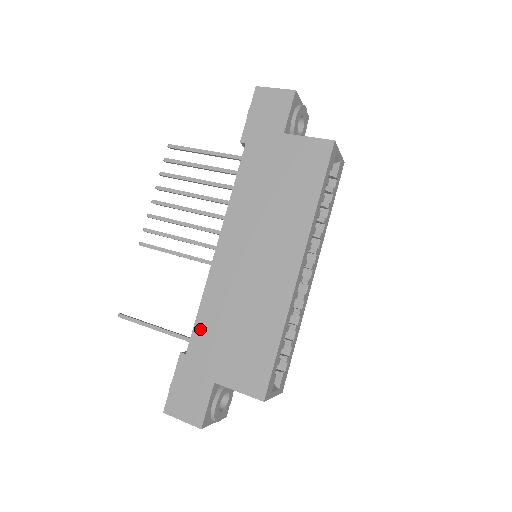
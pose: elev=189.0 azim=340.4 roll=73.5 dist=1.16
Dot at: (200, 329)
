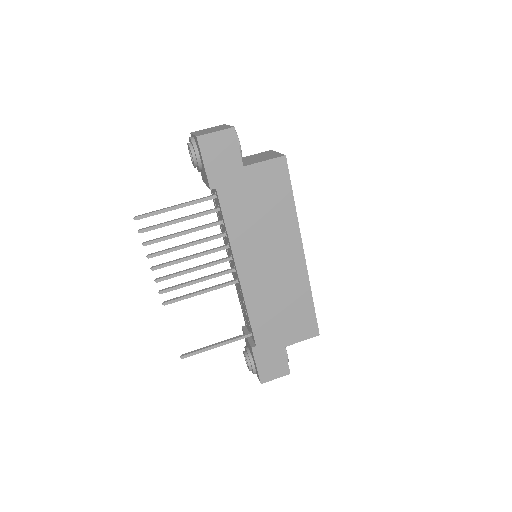
Dot at: (257, 327)
